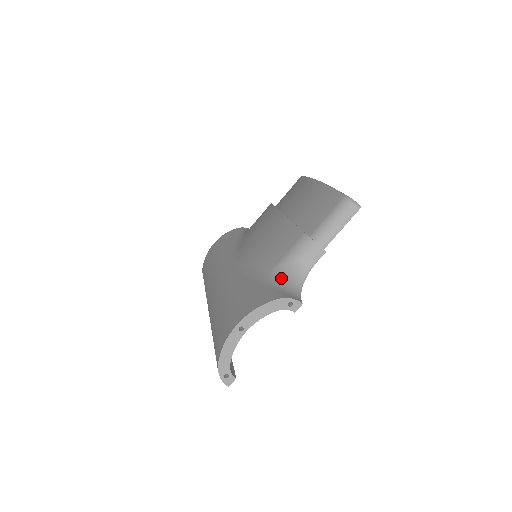
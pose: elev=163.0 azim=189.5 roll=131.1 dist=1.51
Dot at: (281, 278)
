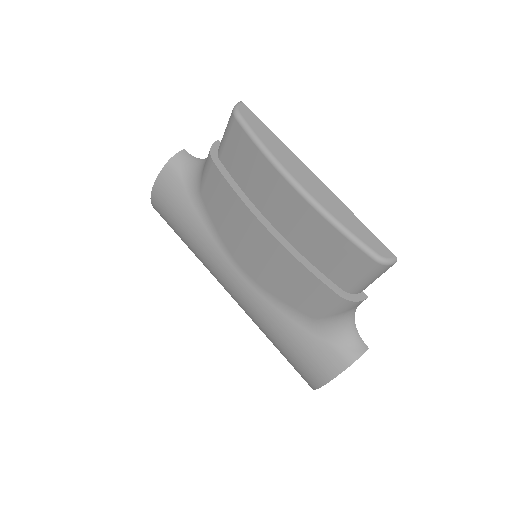
Dot at: (332, 328)
